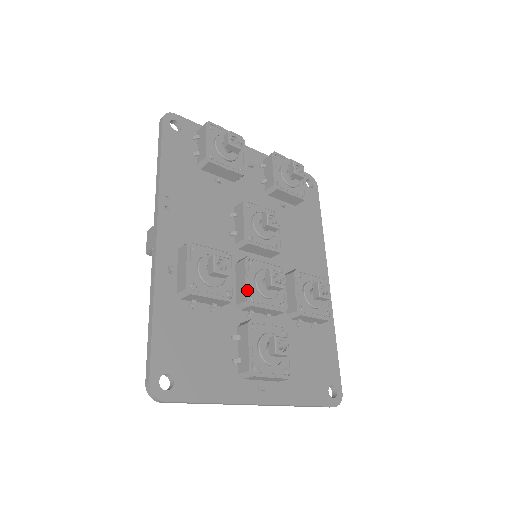
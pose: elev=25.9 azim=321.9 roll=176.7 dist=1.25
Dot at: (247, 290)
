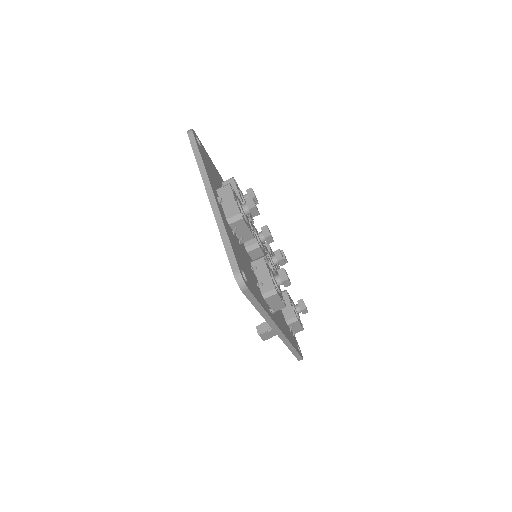
Dot at: occluded
